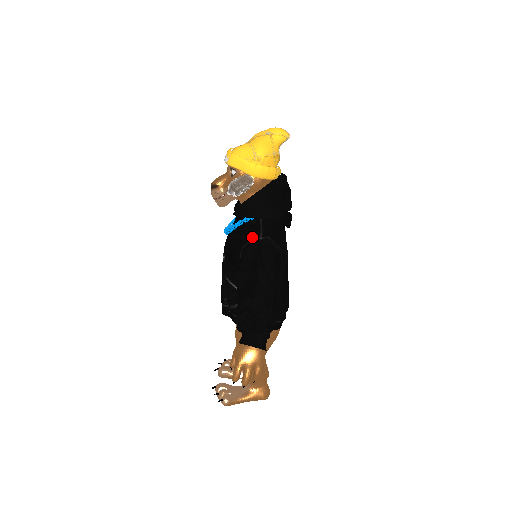
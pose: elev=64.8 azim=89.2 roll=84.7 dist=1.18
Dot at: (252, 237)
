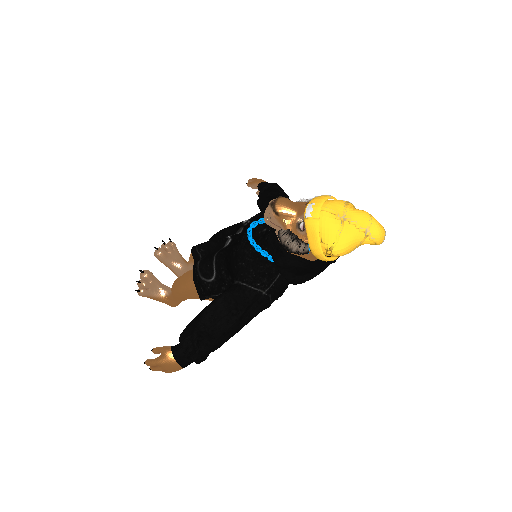
Dot at: (258, 285)
